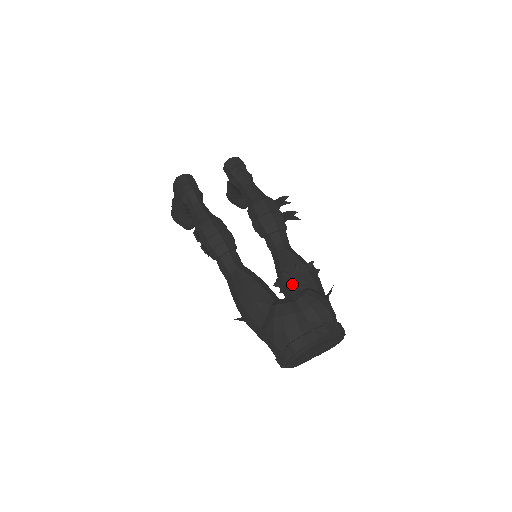
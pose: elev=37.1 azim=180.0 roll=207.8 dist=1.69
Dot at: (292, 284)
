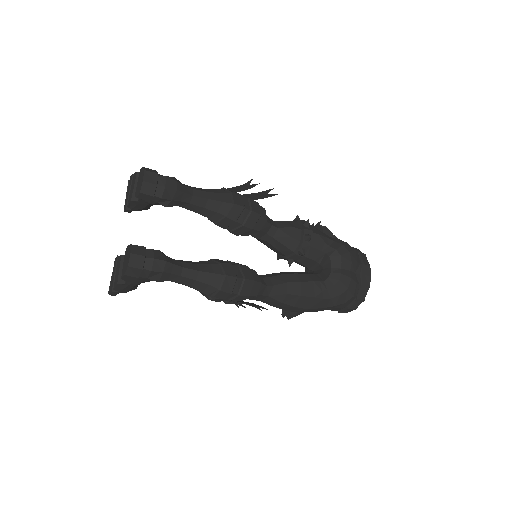
Dot at: (313, 254)
